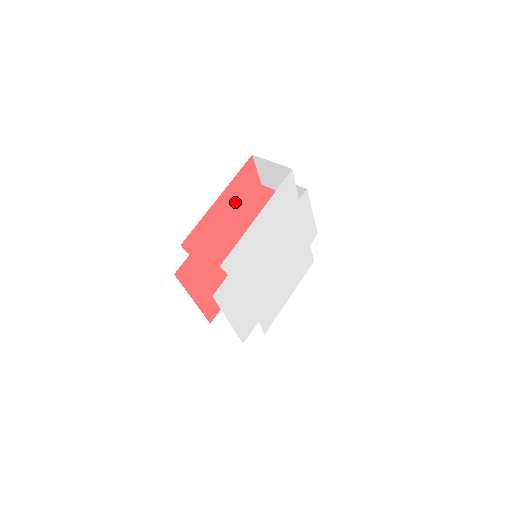
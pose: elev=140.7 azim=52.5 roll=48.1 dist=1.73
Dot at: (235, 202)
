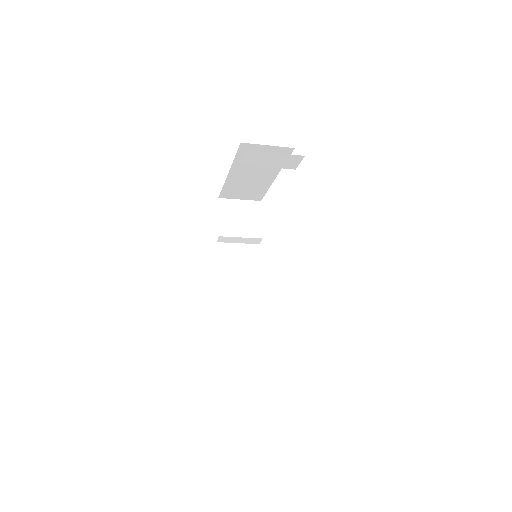
Dot at: occluded
